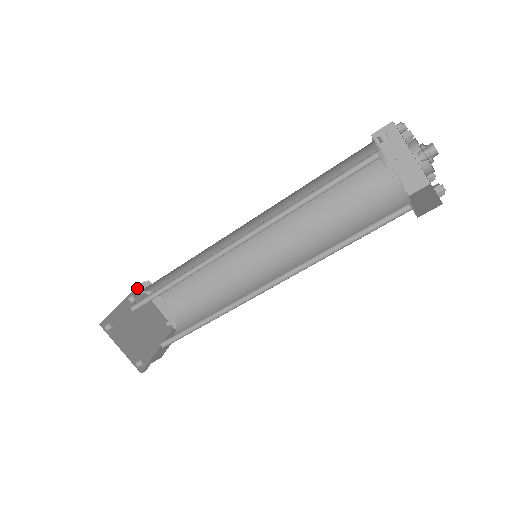
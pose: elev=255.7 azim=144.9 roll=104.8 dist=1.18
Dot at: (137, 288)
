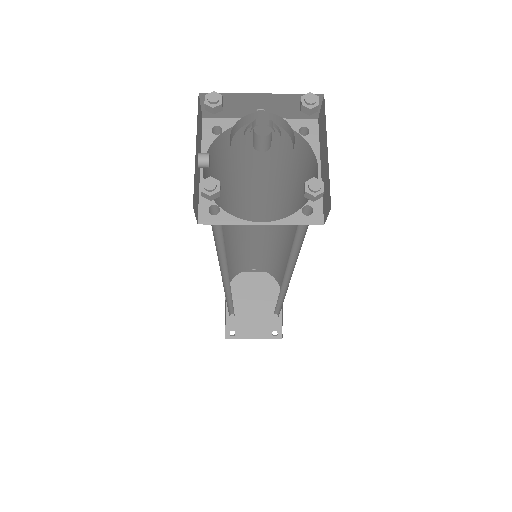
Dot at: occluded
